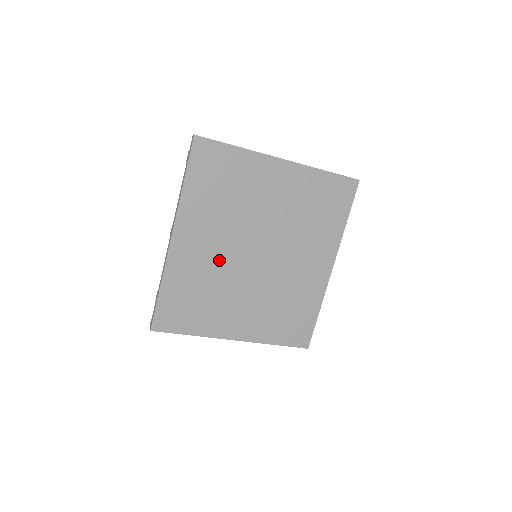
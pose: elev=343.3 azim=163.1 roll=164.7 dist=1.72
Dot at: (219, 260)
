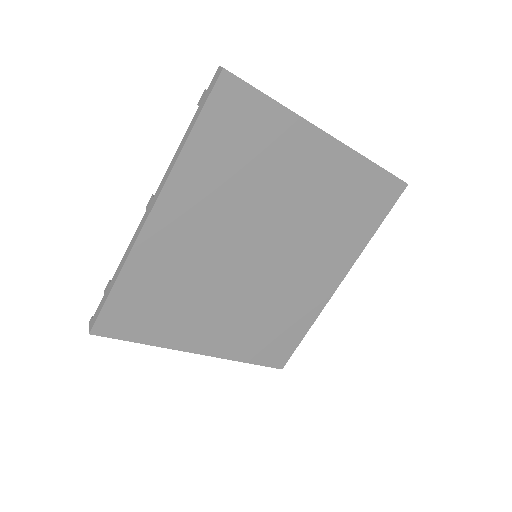
Dot at: (208, 255)
